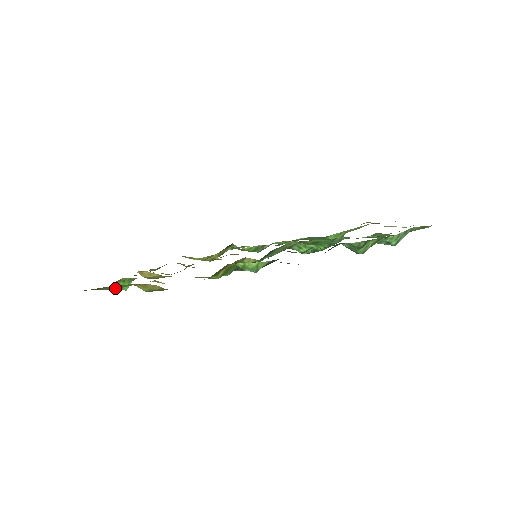
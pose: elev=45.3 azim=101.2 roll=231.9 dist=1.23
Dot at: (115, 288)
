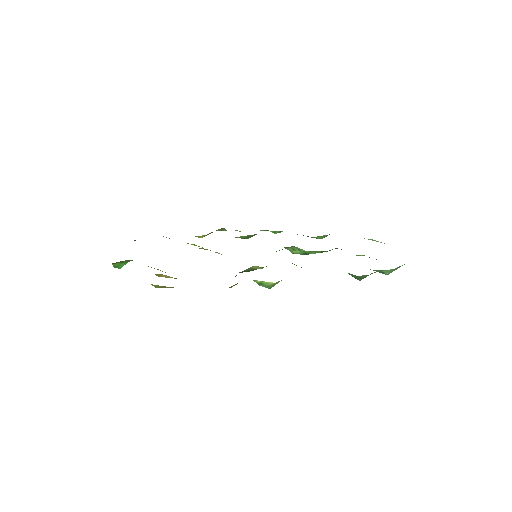
Dot at: occluded
